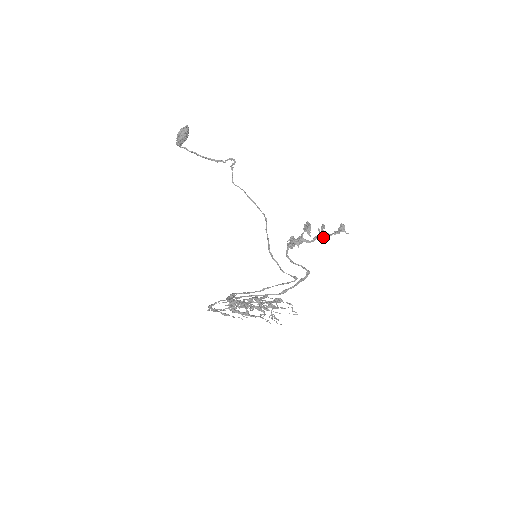
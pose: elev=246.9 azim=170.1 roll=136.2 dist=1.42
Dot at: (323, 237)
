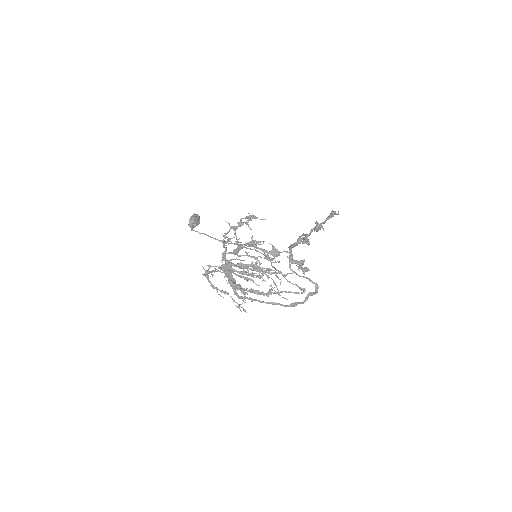
Dot at: (318, 226)
